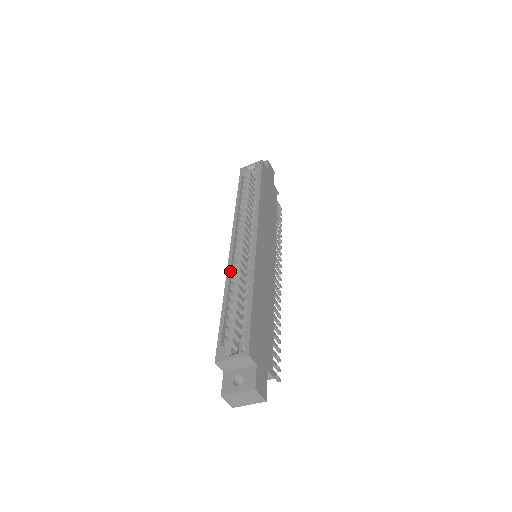
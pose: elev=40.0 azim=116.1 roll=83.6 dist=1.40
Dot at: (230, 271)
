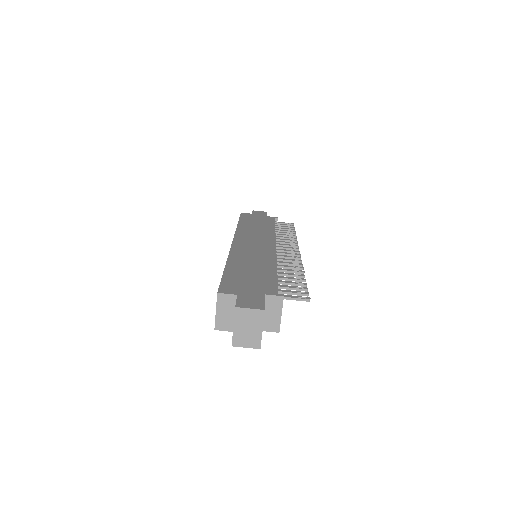
Dot at: occluded
